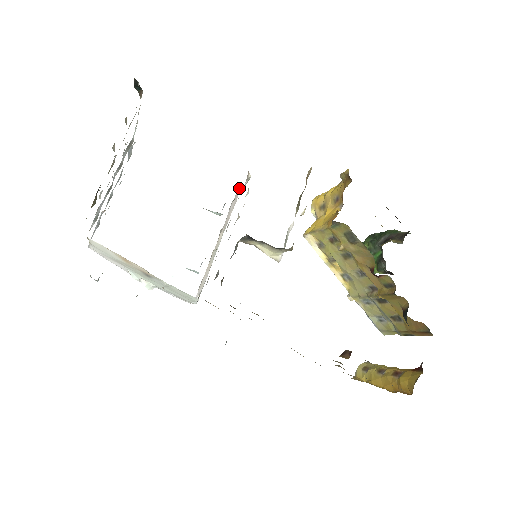
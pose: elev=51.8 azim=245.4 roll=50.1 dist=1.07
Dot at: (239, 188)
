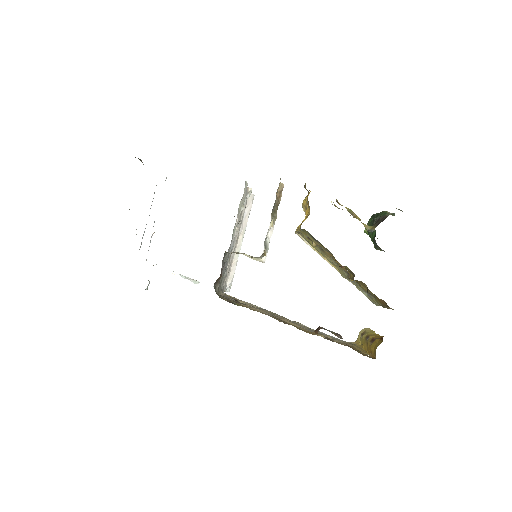
Dot at: (252, 195)
